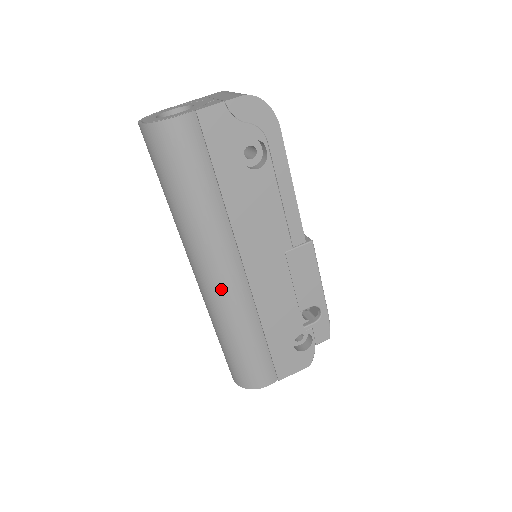
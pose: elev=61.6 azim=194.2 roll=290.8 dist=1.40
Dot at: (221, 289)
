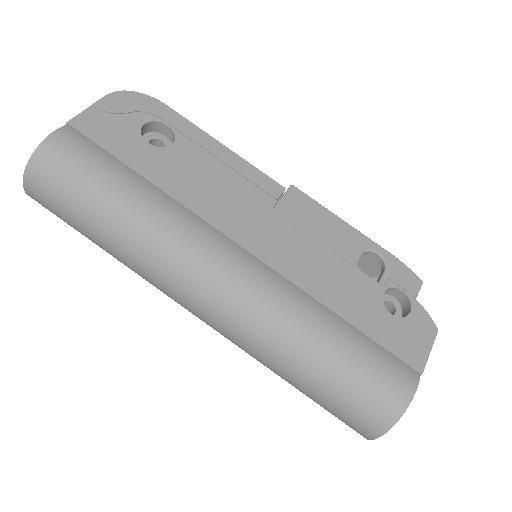
Dot at: (235, 289)
